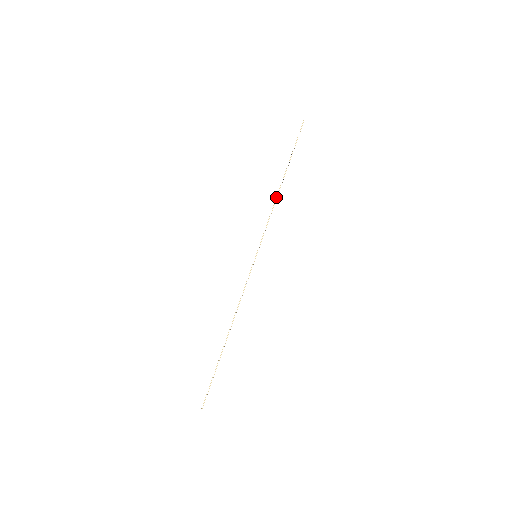
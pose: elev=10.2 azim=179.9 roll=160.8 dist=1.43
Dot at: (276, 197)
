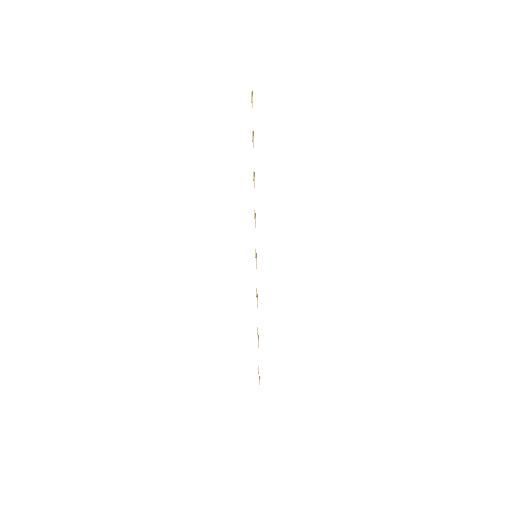
Dot at: occluded
